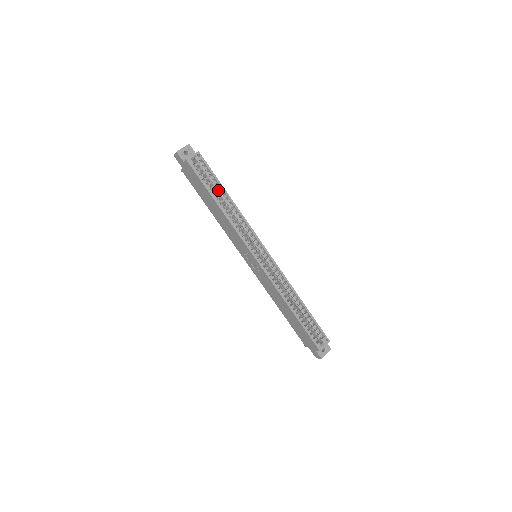
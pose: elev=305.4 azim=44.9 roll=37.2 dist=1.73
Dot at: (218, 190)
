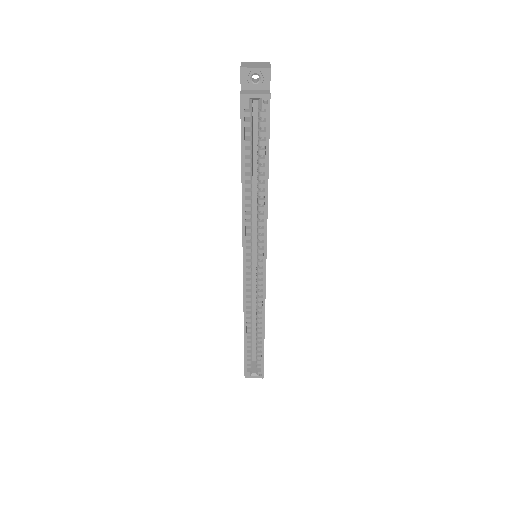
Dot at: occluded
